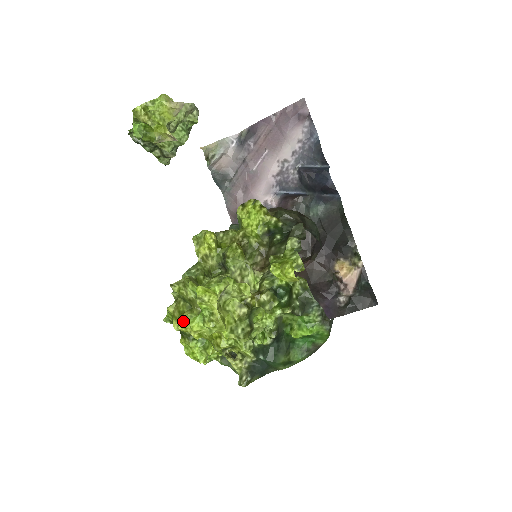
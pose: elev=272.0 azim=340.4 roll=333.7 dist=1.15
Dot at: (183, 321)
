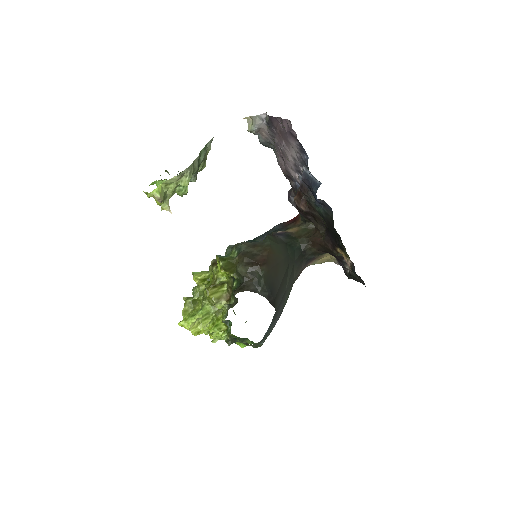
Dot at: occluded
